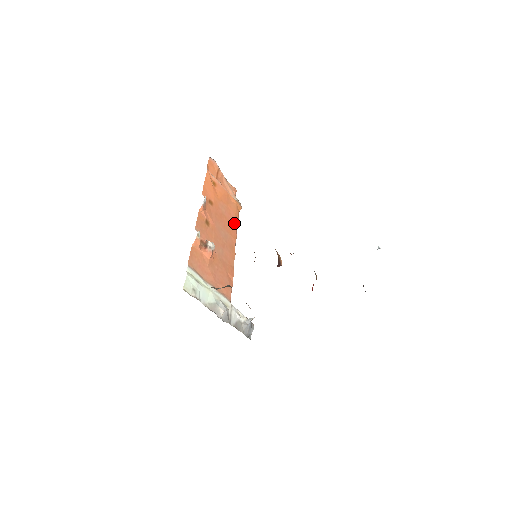
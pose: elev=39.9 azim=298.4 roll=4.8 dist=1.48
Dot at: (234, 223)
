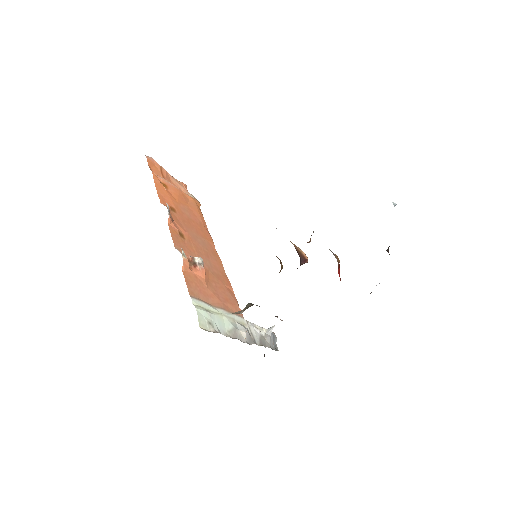
Dot at: (203, 224)
